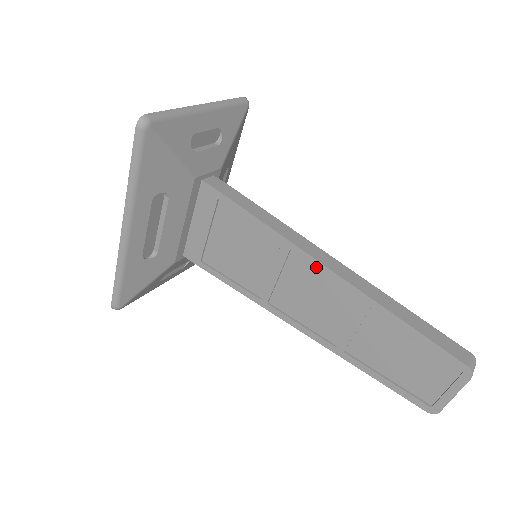
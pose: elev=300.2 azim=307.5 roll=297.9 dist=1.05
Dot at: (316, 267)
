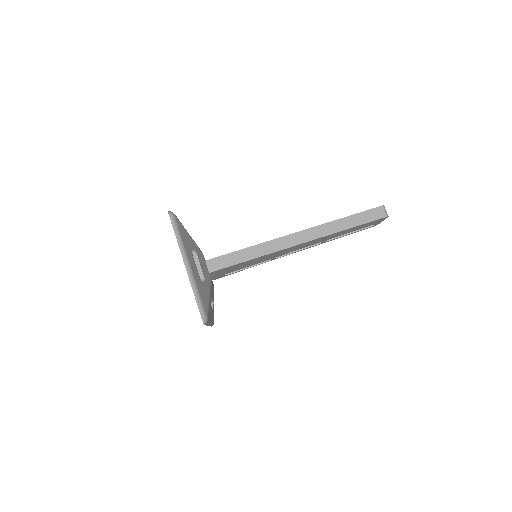
Dot at: occluded
